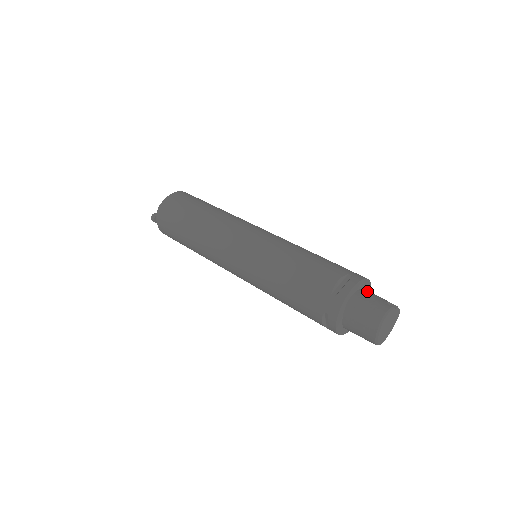
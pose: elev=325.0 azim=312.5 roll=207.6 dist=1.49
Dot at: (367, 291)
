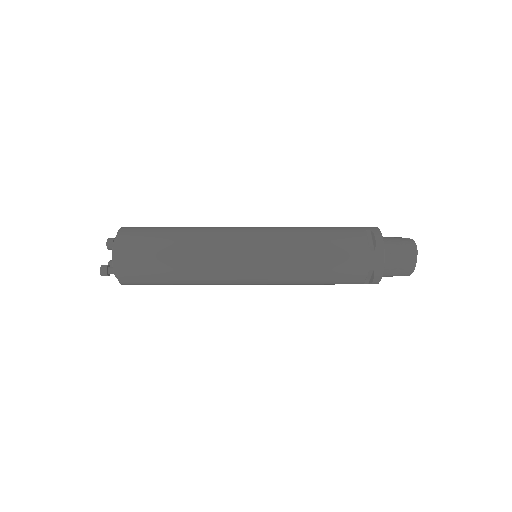
Dot at: occluded
